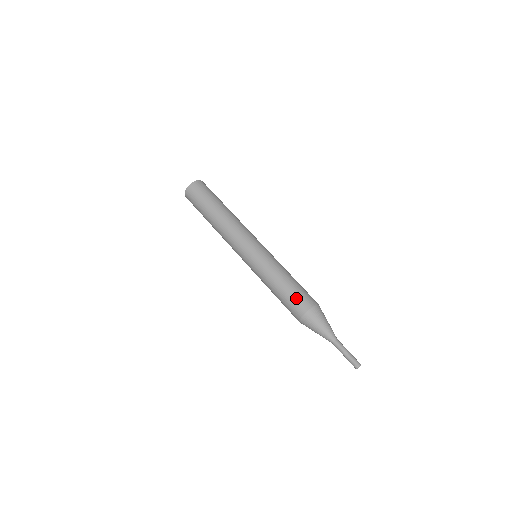
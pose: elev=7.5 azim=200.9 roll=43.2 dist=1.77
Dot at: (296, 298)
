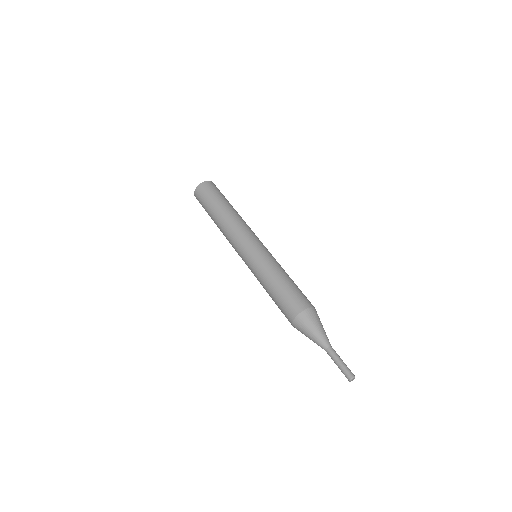
Dot at: (282, 307)
